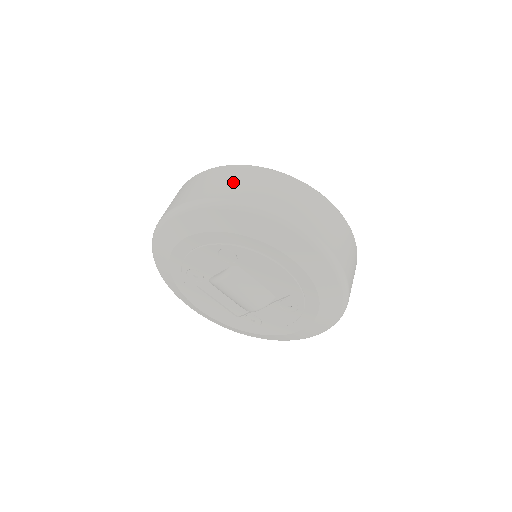
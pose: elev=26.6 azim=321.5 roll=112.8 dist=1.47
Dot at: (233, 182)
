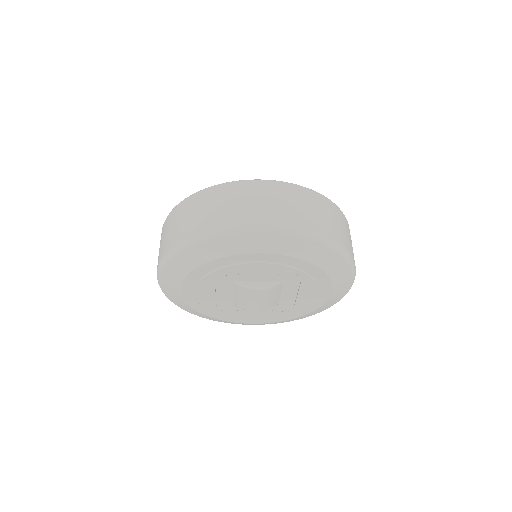
Dot at: (330, 219)
